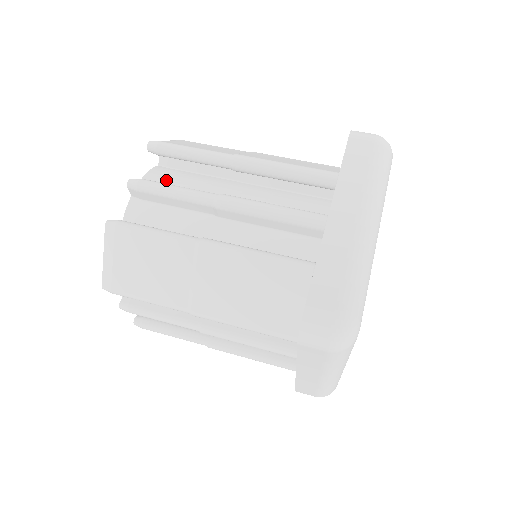
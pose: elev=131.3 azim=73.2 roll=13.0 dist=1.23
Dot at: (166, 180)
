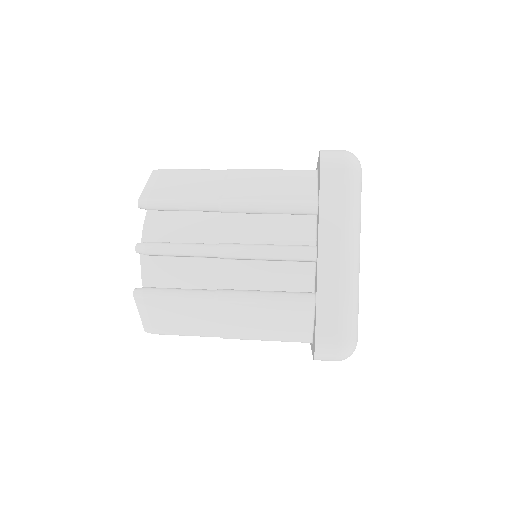
Dot at: occluded
